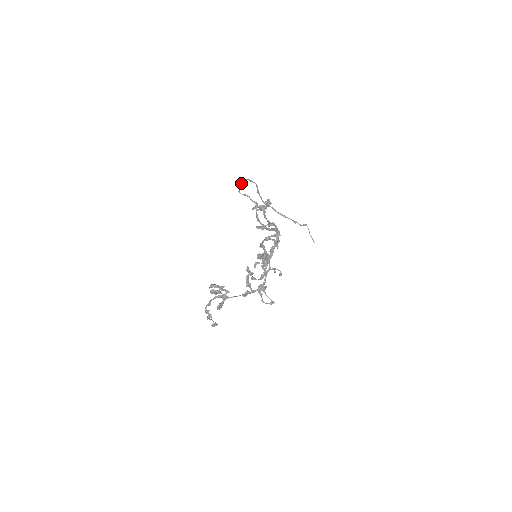
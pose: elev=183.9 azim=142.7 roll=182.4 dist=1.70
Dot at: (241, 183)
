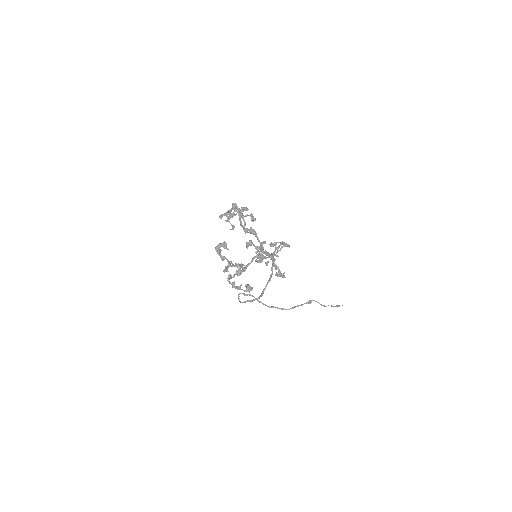
Dot at: (238, 298)
